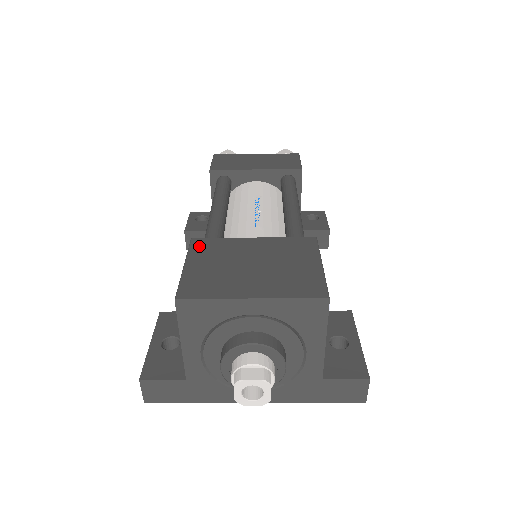
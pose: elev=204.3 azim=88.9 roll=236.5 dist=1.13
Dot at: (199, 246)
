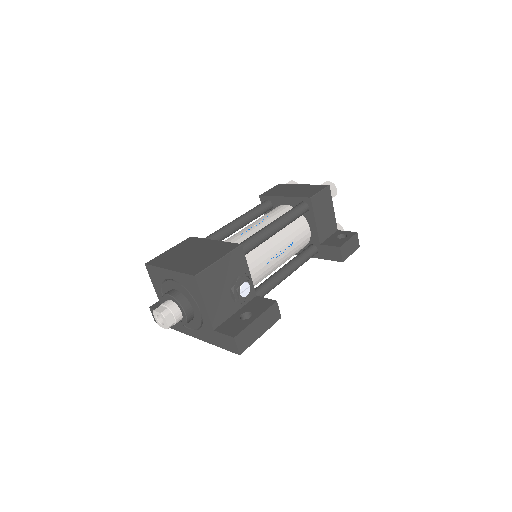
Dot at: (187, 241)
